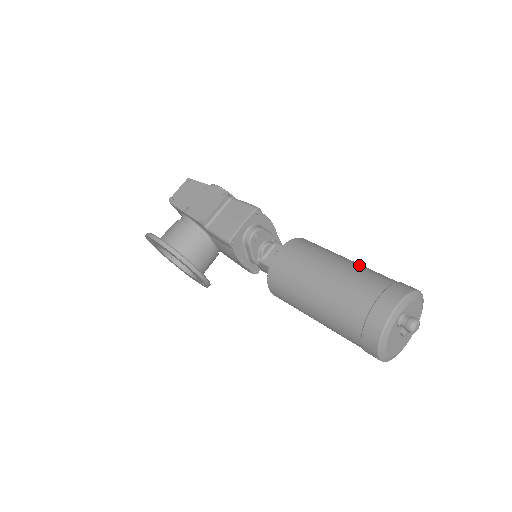
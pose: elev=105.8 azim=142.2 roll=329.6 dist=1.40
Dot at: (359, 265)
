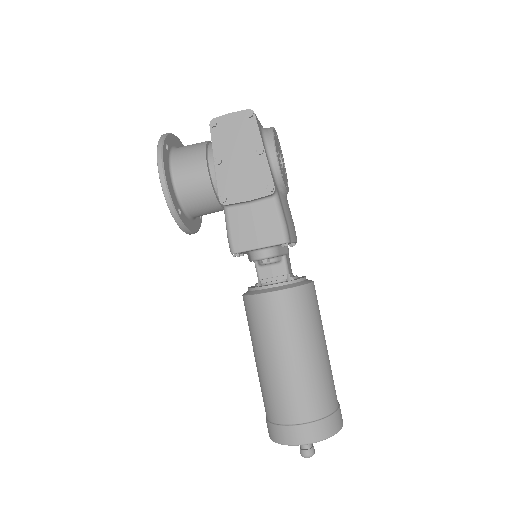
Dot at: (322, 369)
